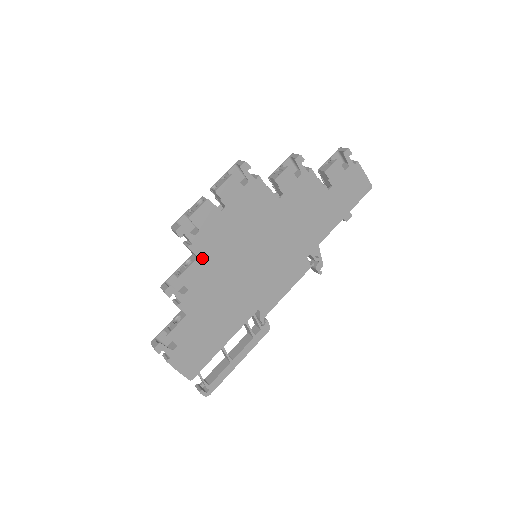
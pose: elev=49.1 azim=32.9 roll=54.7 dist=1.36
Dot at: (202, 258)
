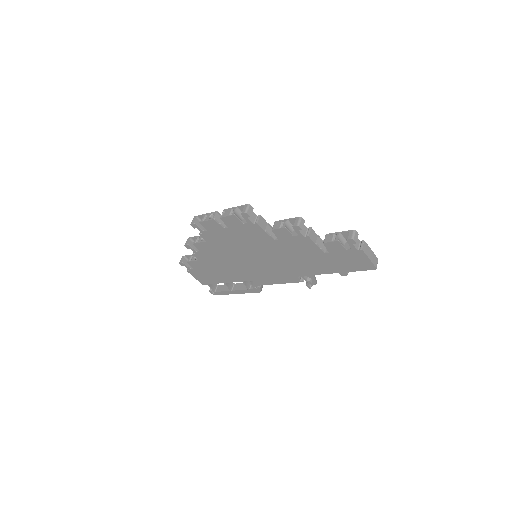
Dot at: (210, 243)
